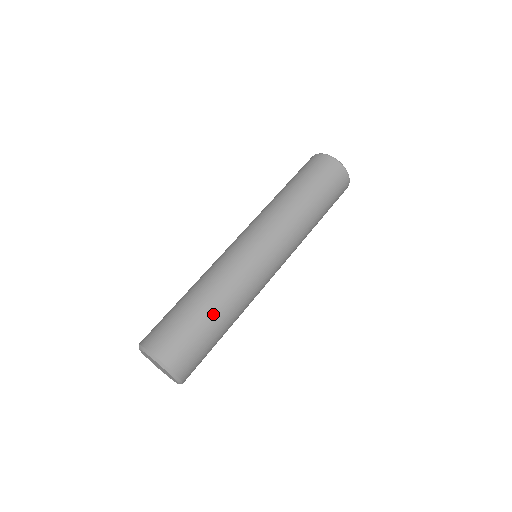
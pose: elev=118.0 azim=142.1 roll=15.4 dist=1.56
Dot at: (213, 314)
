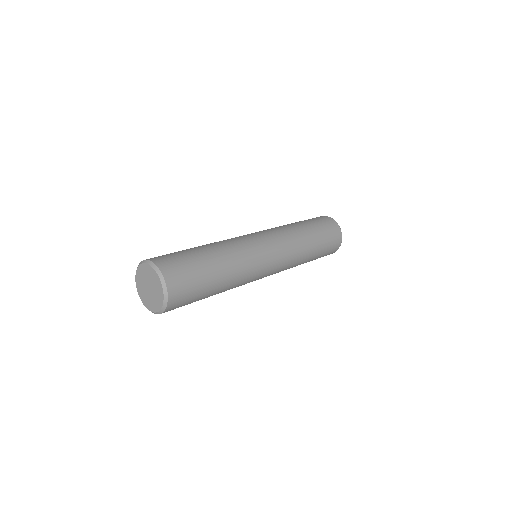
Dot at: (218, 274)
